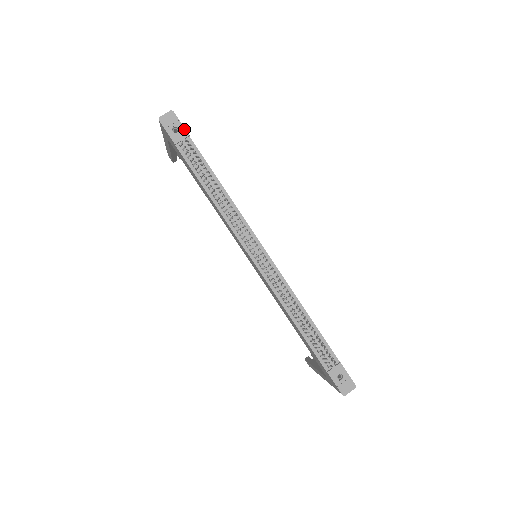
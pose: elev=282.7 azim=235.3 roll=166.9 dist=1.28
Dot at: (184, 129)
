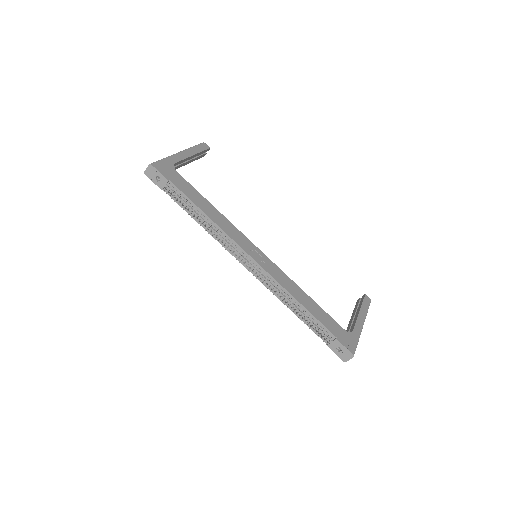
Dot at: (163, 177)
